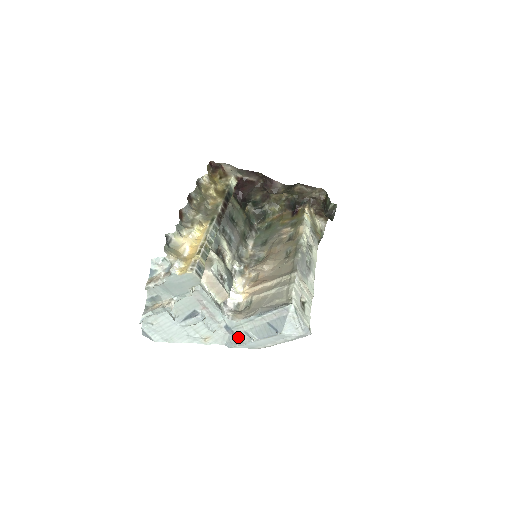
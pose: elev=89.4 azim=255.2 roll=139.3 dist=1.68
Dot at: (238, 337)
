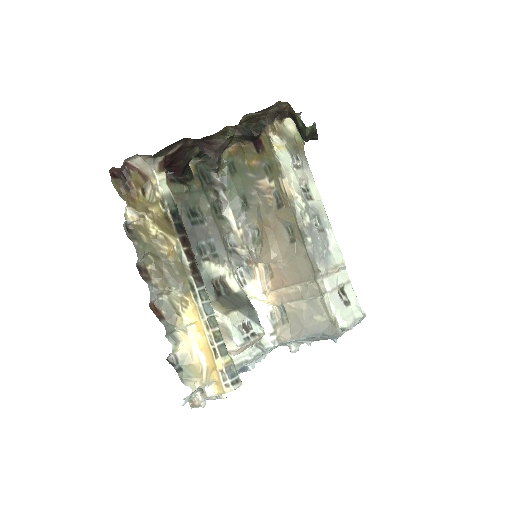
Dot at: (294, 349)
